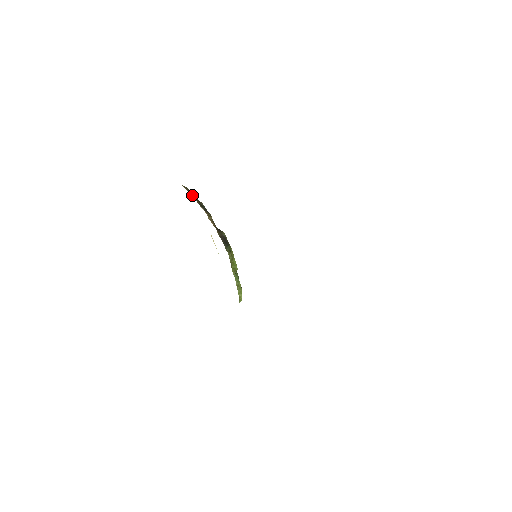
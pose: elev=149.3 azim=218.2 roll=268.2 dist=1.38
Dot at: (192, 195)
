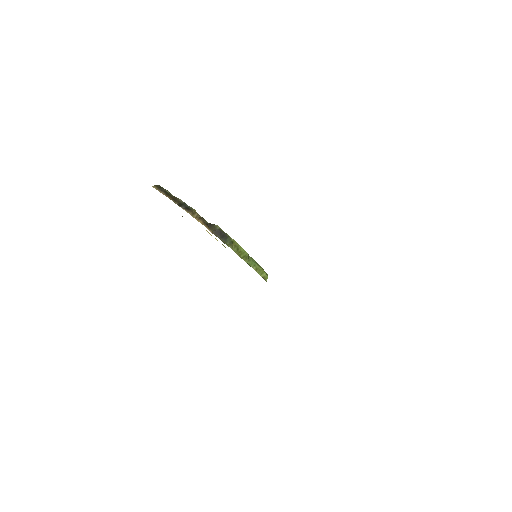
Dot at: (166, 195)
